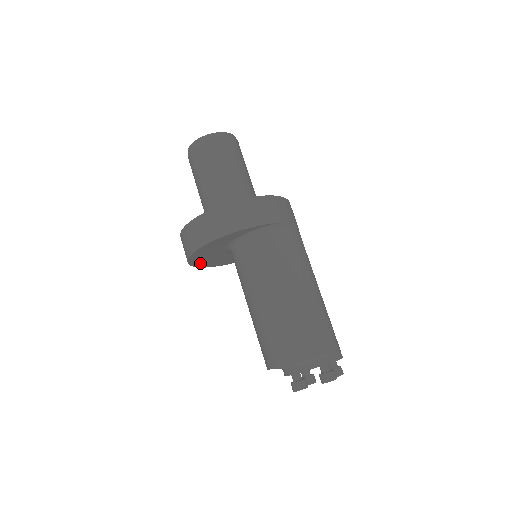
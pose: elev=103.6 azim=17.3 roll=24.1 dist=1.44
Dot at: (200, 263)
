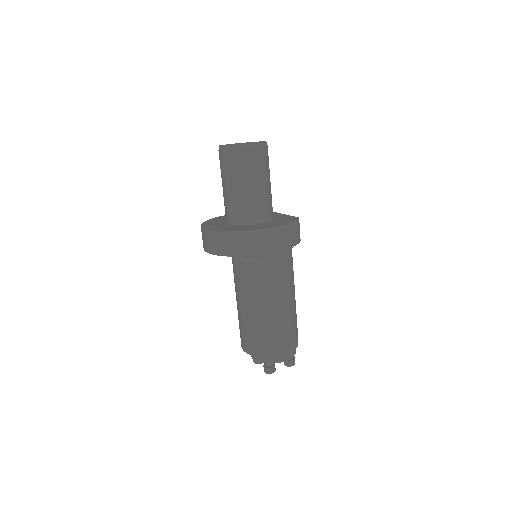
Dot at: occluded
